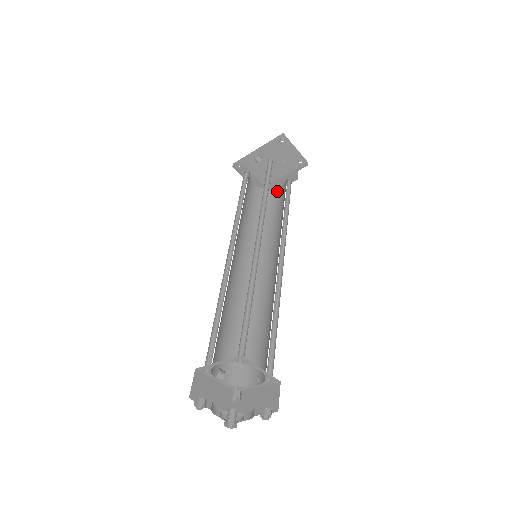
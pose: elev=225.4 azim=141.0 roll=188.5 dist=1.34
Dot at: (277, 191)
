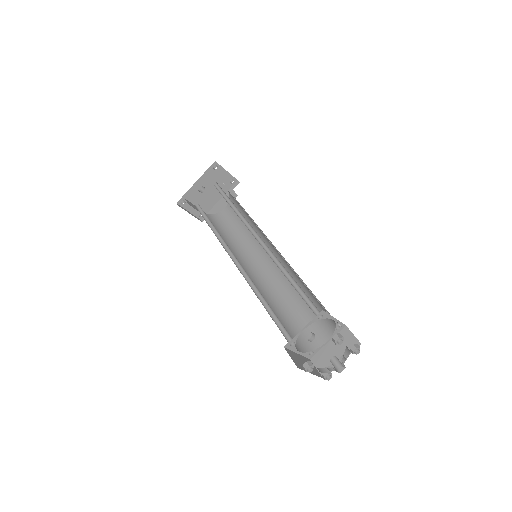
Dot at: (225, 211)
